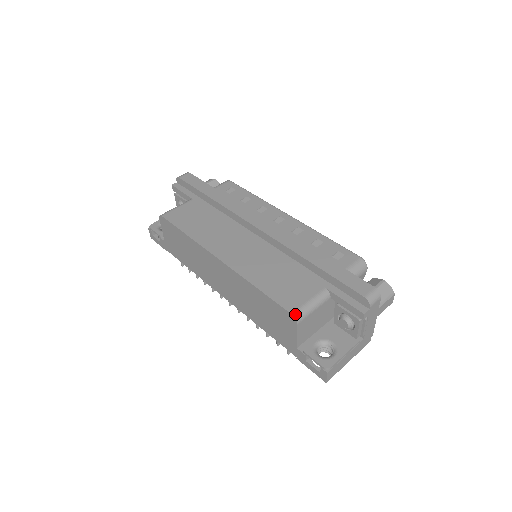
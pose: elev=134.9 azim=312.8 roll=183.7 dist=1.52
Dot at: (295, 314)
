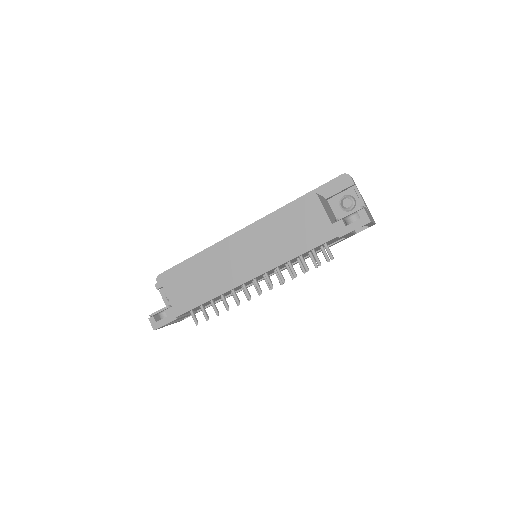
Dot at: (311, 192)
